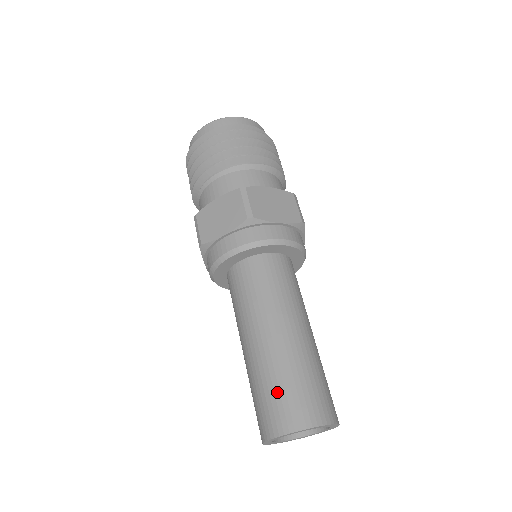
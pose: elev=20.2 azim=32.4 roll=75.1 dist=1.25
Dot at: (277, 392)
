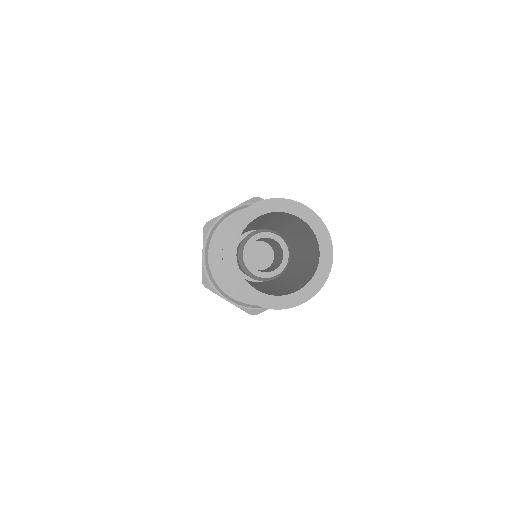
Dot at: occluded
